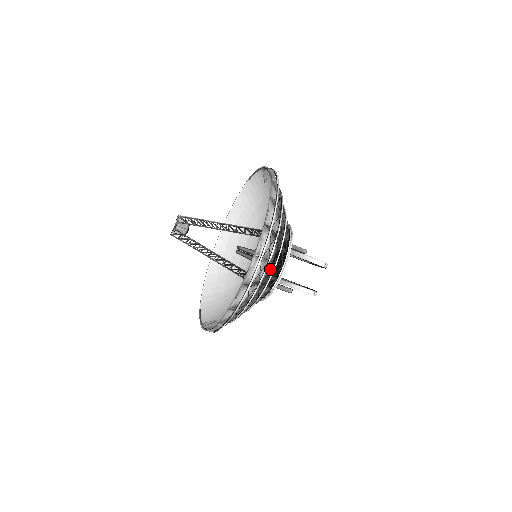
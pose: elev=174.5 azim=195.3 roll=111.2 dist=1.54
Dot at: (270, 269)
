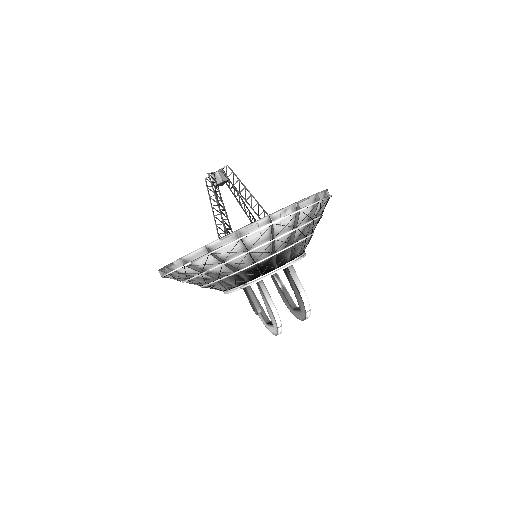
Dot at: (267, 252)
